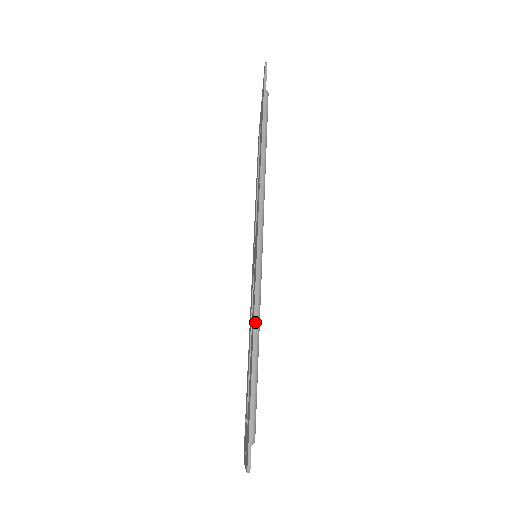
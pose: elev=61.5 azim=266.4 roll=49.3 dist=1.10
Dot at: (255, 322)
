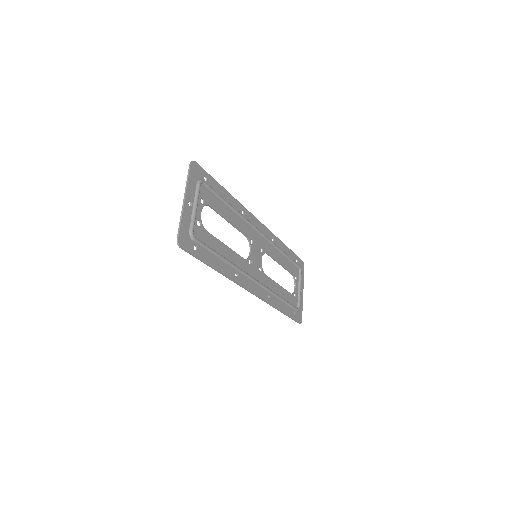
Dot at: (275, 308)
